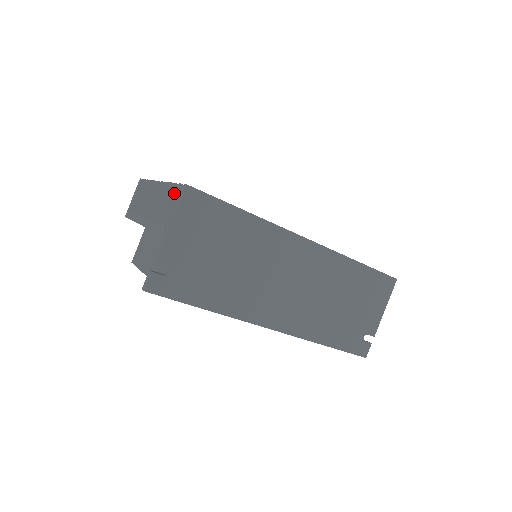
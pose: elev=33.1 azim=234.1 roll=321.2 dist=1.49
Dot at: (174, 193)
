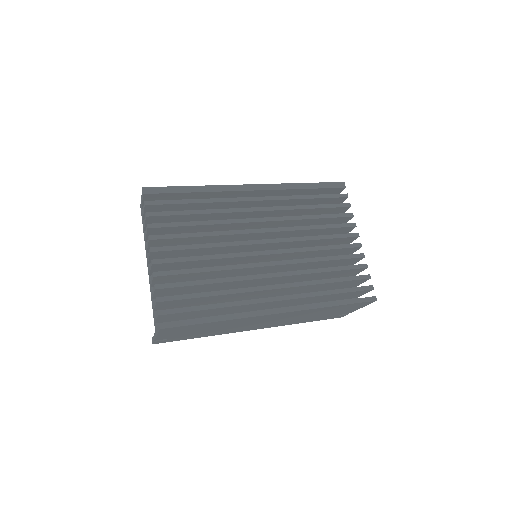
Dot at: (158, 304)
